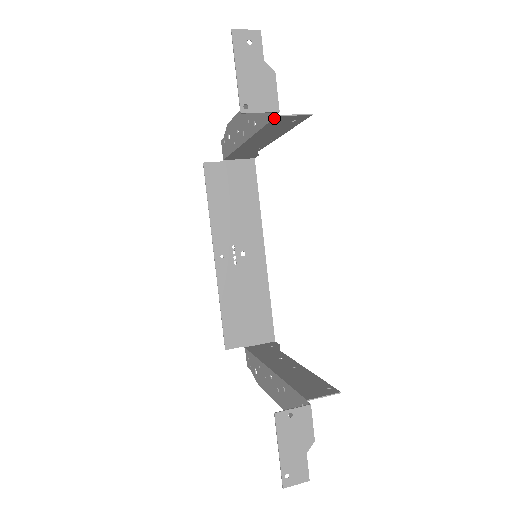
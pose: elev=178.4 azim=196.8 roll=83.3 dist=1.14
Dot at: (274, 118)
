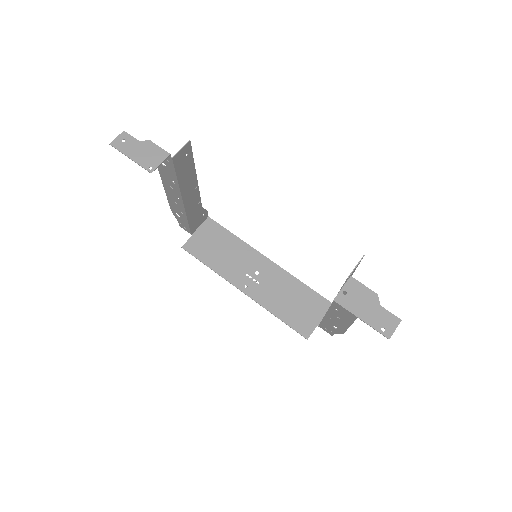
Dot at: (173, 162)
